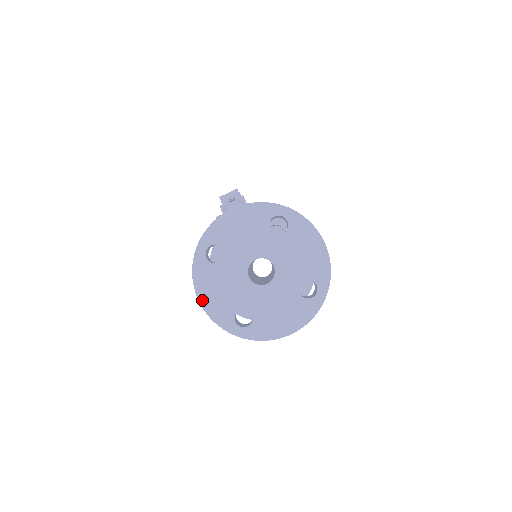
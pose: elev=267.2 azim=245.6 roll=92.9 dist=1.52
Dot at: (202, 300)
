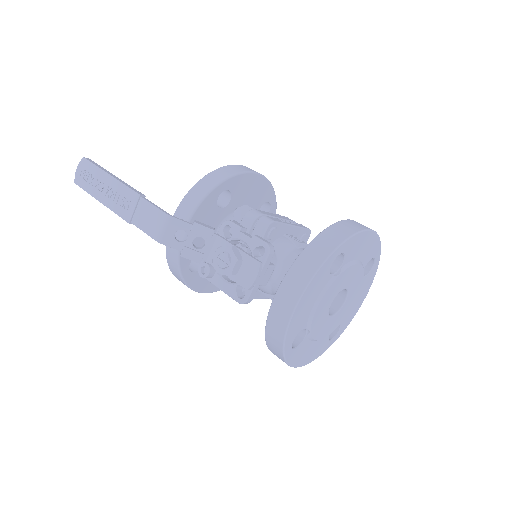
Dot at: (305, 364)
